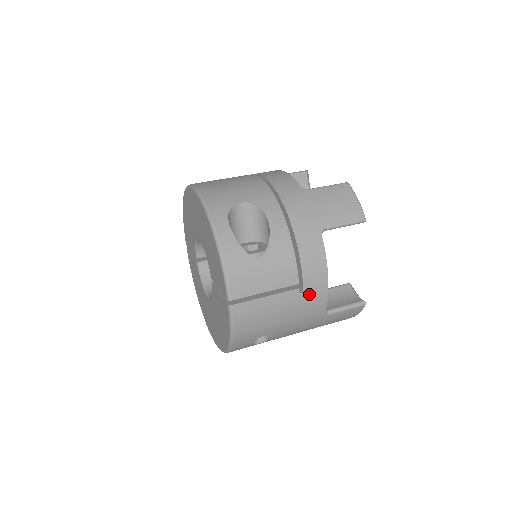
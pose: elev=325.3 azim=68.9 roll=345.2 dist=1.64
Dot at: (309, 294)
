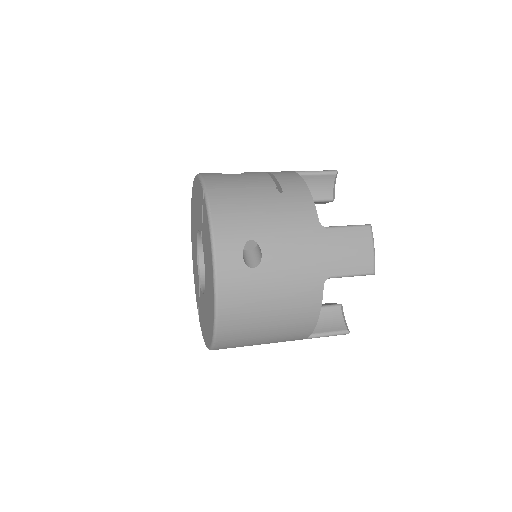
Dot at: (290, 195)
